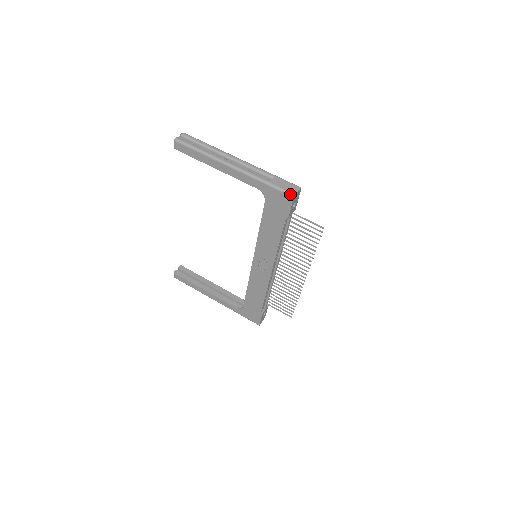
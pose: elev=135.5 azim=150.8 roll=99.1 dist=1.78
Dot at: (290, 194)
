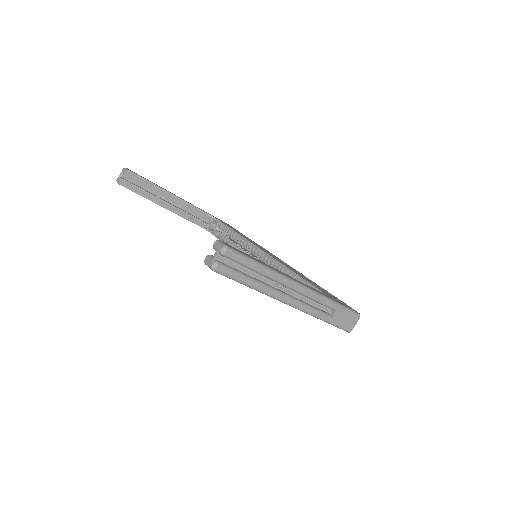
Dot at: (346, 331)
